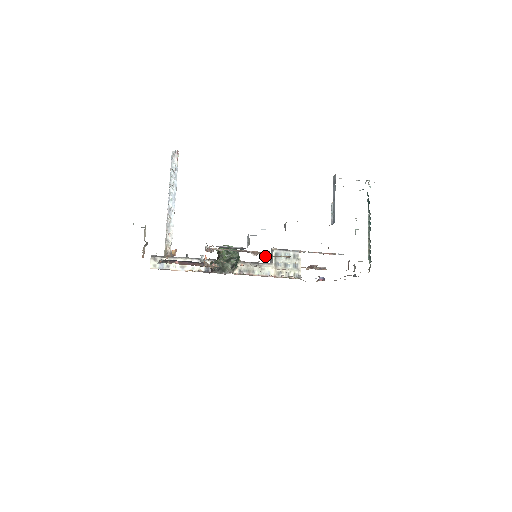
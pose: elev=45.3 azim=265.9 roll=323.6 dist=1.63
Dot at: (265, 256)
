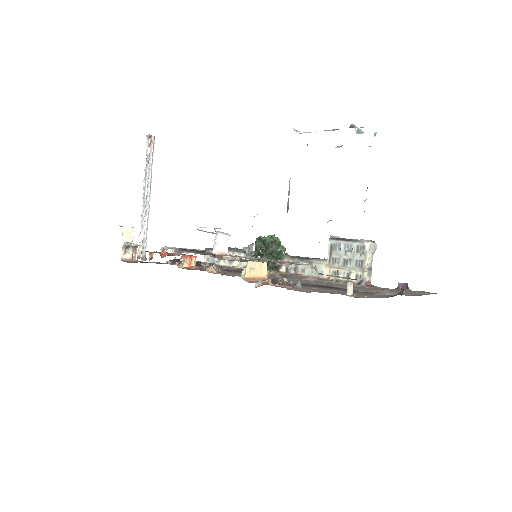
Dot at: (237, 260)
